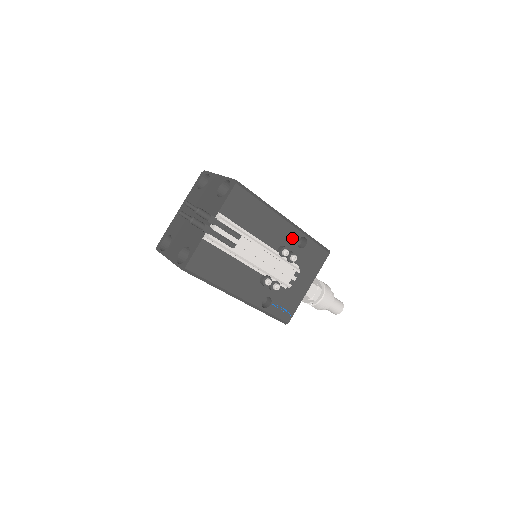
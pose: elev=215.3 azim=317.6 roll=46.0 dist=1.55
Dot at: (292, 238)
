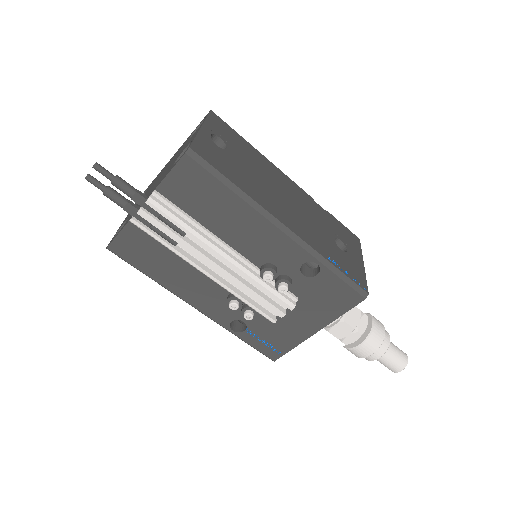
Dot at: (291, 258)
